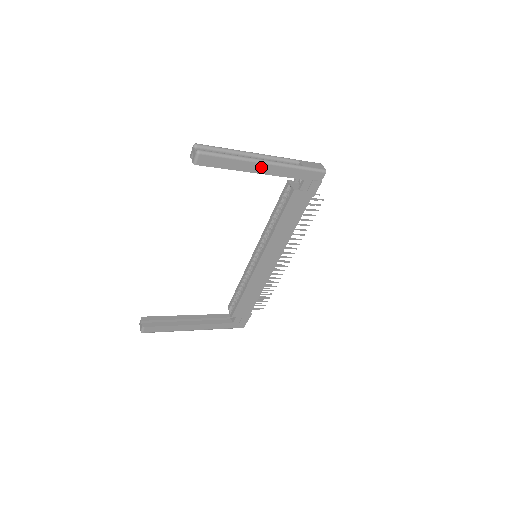
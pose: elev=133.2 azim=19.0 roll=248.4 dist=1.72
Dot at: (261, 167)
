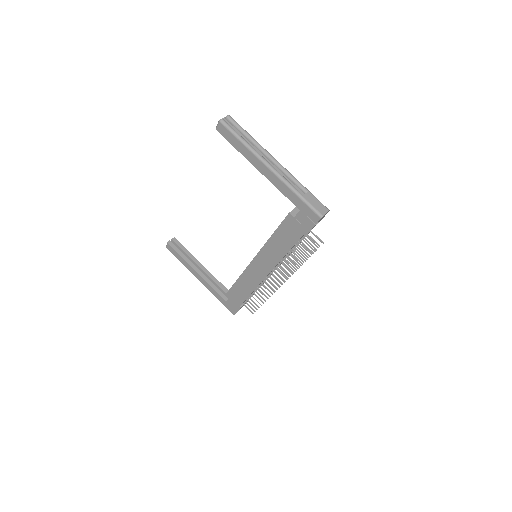
Dot at: (264, 169)
